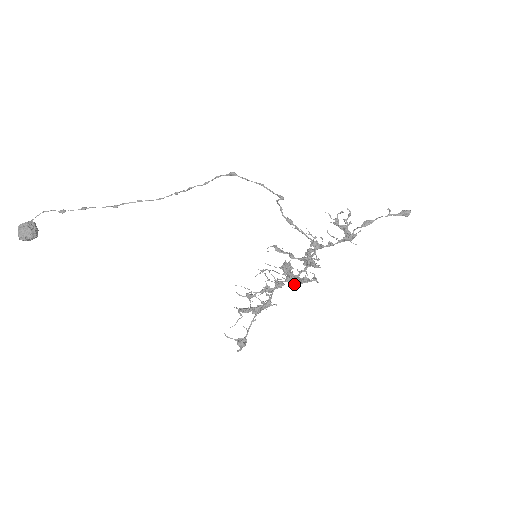
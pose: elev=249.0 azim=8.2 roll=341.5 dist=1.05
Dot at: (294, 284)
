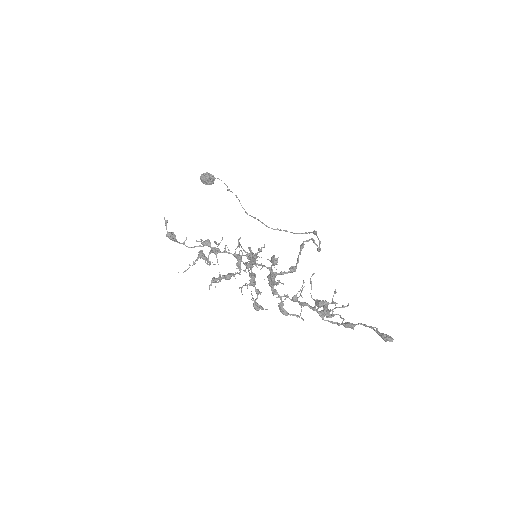
Dot at: occluded
